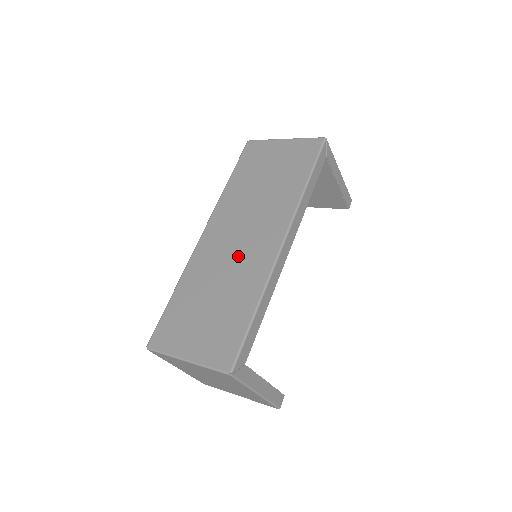
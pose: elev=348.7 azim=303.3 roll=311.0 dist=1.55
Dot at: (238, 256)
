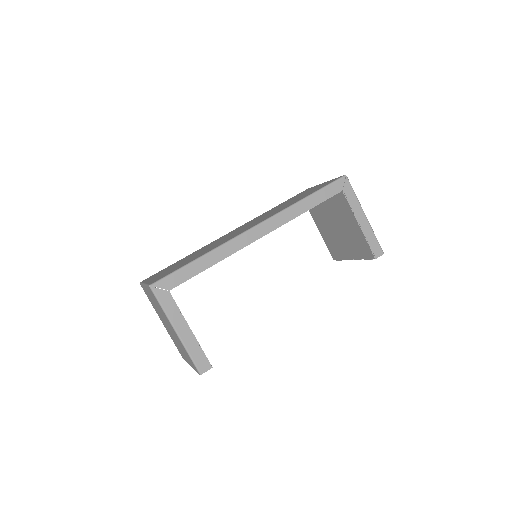
Dot at: occluded
